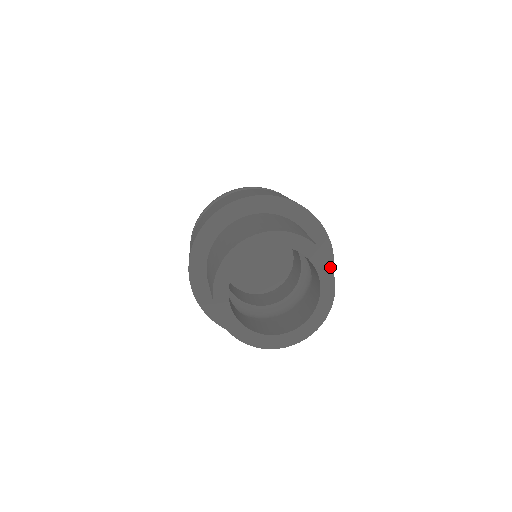
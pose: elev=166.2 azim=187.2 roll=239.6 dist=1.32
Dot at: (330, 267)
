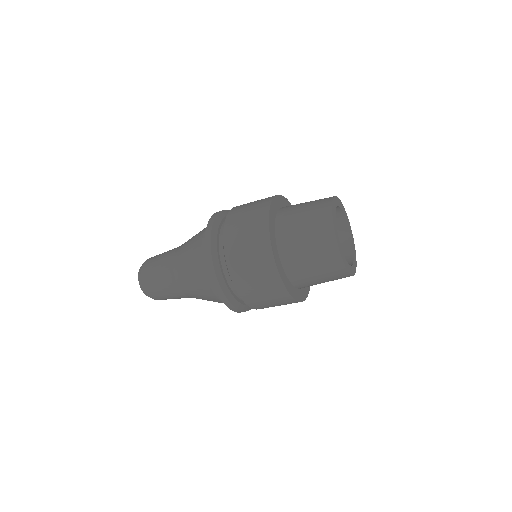
Dot at: (344, 208)
